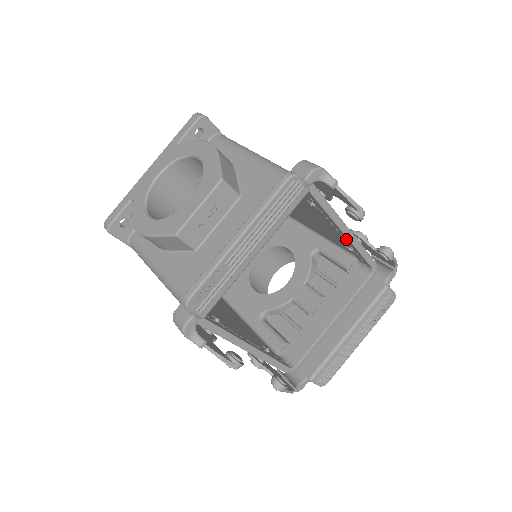
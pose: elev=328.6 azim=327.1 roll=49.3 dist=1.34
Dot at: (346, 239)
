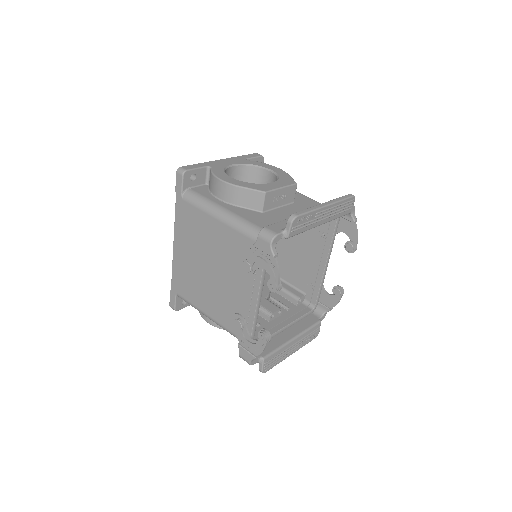
Dot at: (320, 271)
